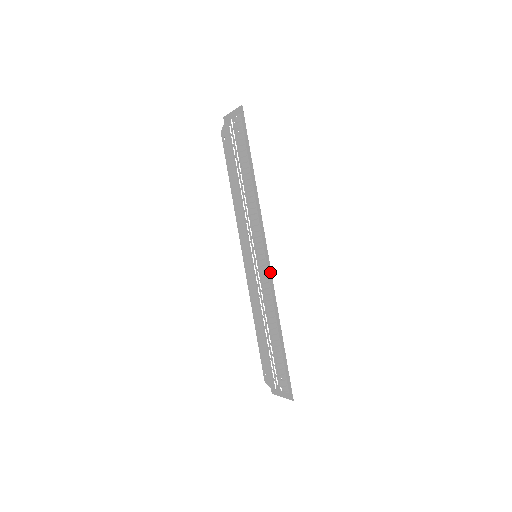
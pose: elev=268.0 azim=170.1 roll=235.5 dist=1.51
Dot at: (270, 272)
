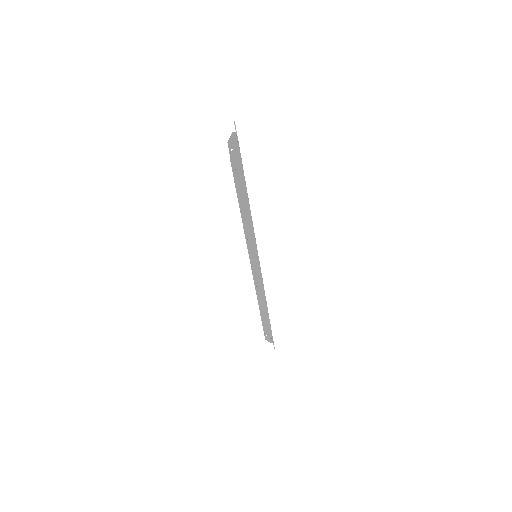
Dot at: (261, 278)
